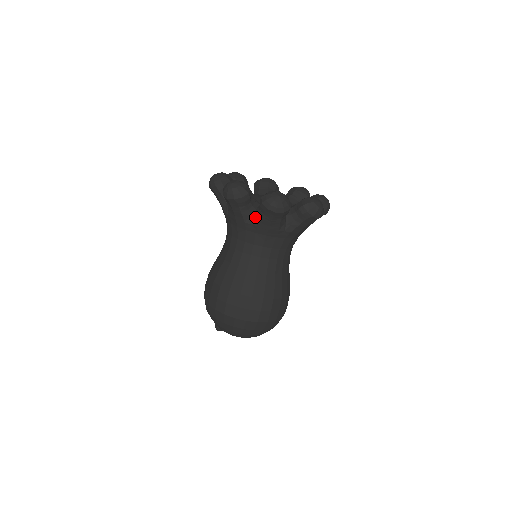
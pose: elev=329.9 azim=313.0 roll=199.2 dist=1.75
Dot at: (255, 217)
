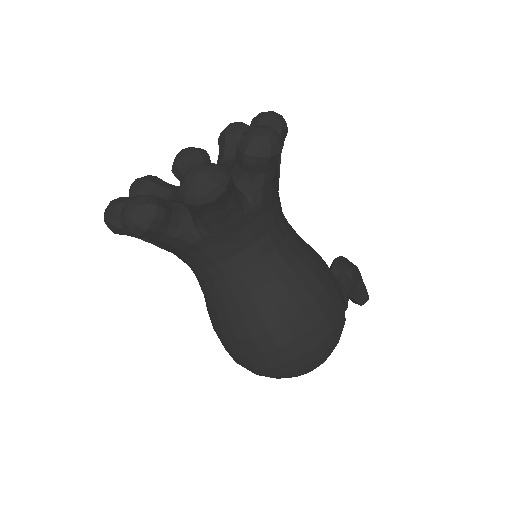
Dot at: occluded
